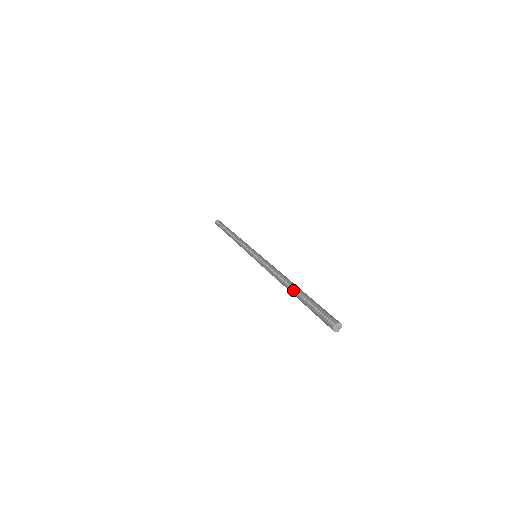
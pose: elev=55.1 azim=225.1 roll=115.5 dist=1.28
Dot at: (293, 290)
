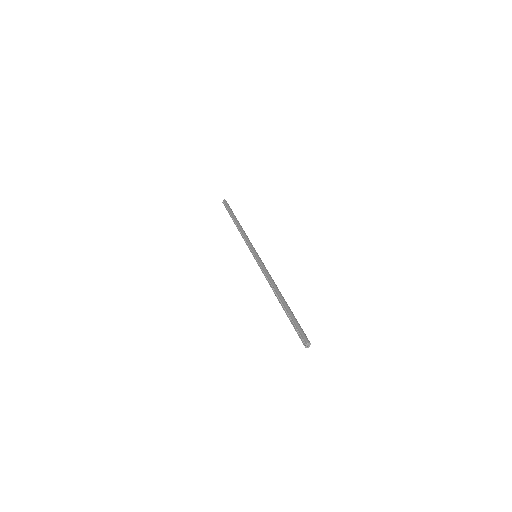
Dot at: (281, 304)
